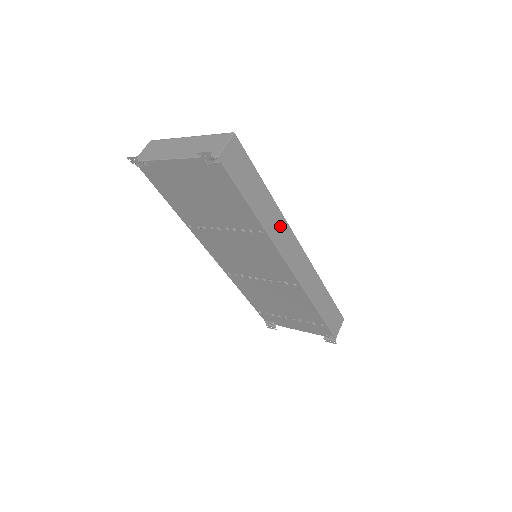
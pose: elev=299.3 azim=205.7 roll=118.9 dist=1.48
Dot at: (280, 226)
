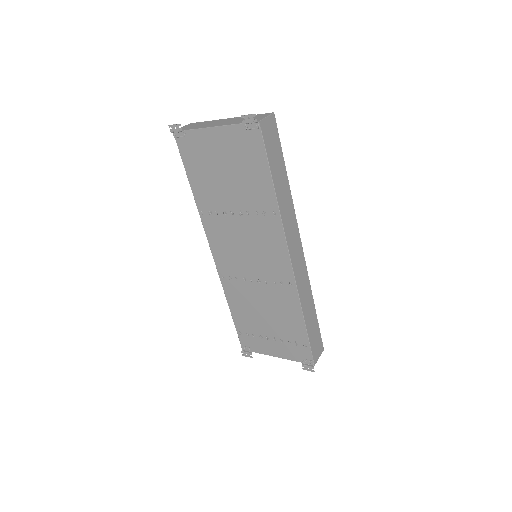
Dot at: (290, 217)
